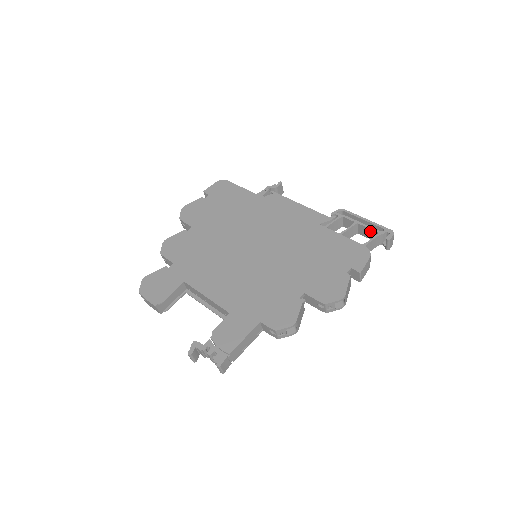
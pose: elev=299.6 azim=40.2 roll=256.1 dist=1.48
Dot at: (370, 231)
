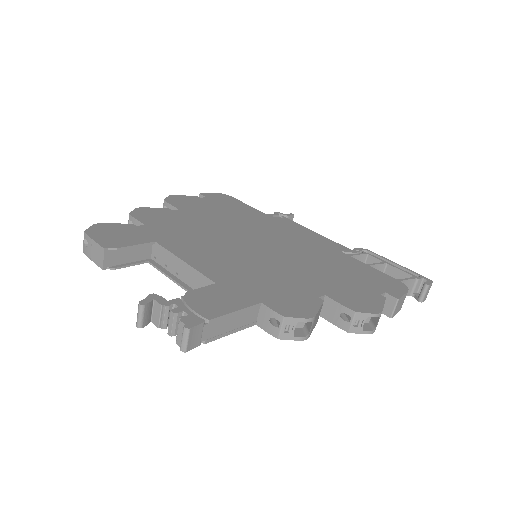
Dot at: (402, 275)
